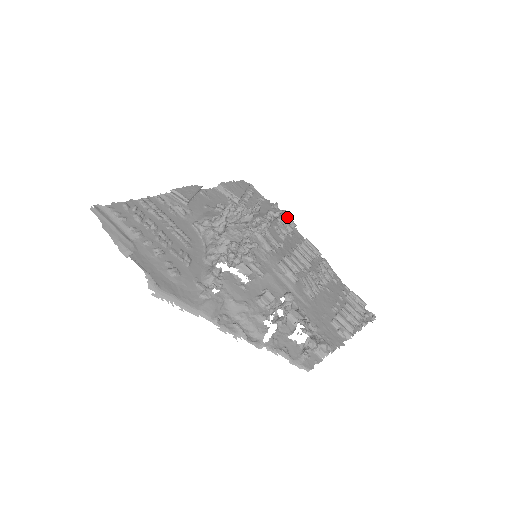
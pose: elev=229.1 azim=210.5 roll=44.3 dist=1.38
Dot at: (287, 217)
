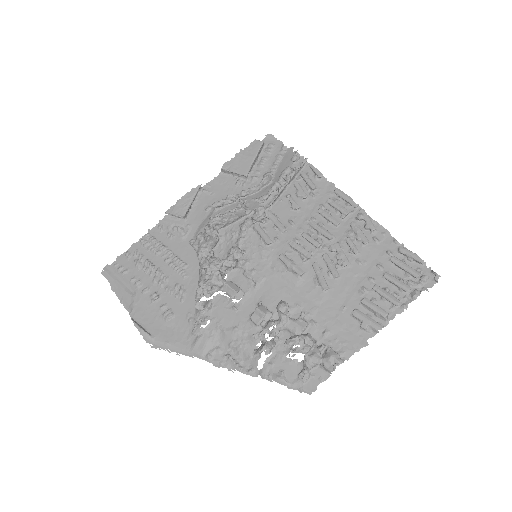
Dot at: (310, 167)
